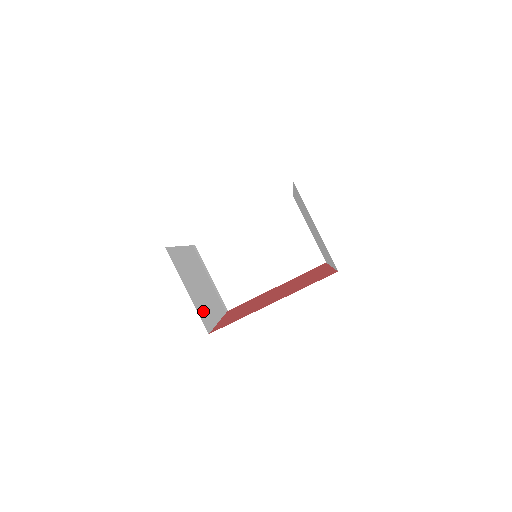
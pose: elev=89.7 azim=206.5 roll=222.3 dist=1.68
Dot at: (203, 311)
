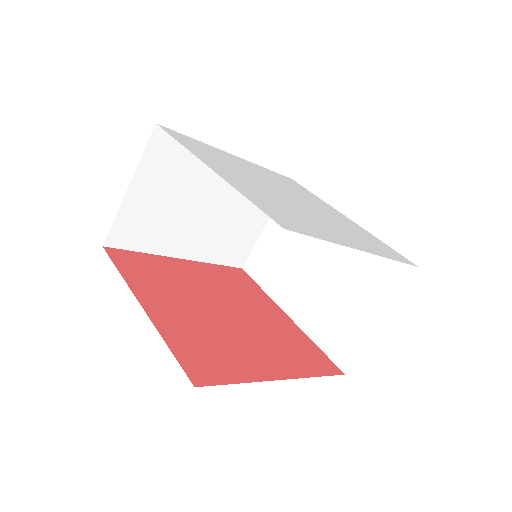
Dot at: occluded
